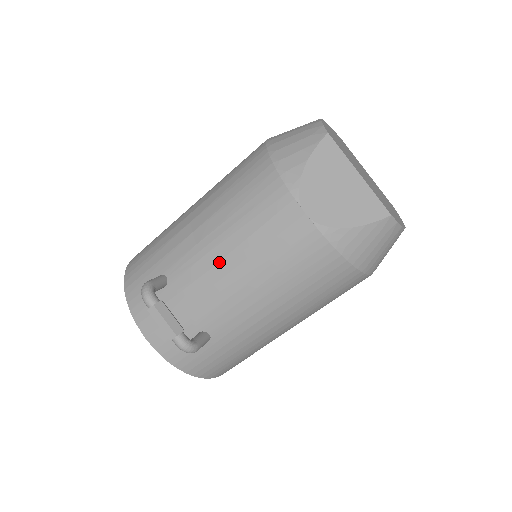
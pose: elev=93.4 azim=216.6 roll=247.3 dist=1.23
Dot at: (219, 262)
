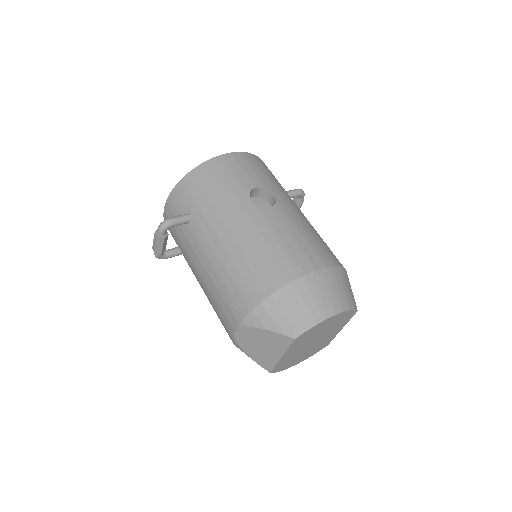
Dot at: (203, 266)
